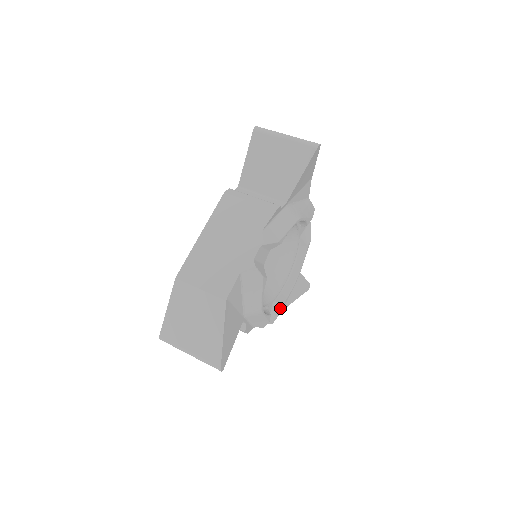
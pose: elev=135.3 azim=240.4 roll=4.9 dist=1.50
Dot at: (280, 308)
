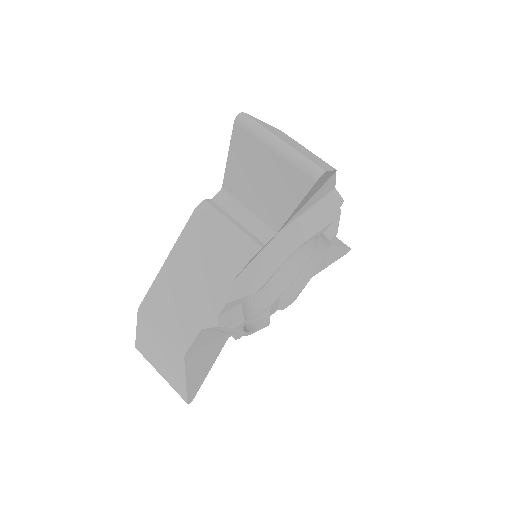
Dot at: (291, 300)
